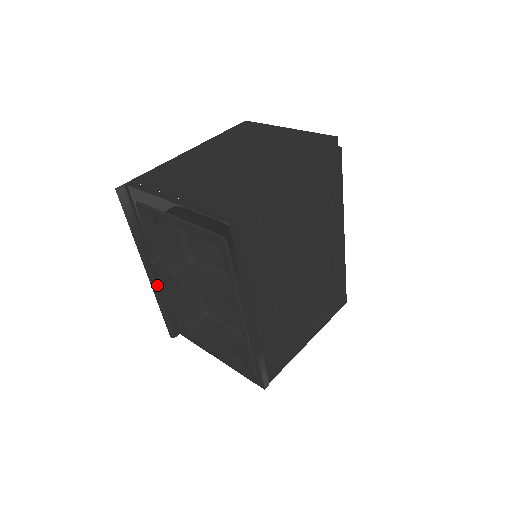
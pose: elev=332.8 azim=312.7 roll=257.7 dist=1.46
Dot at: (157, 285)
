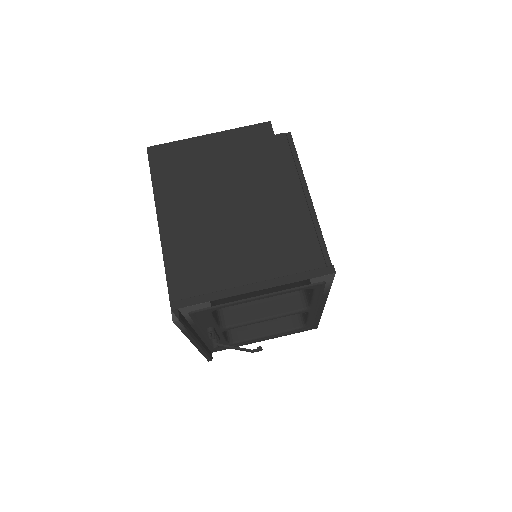
Dot at: (226, 346)
